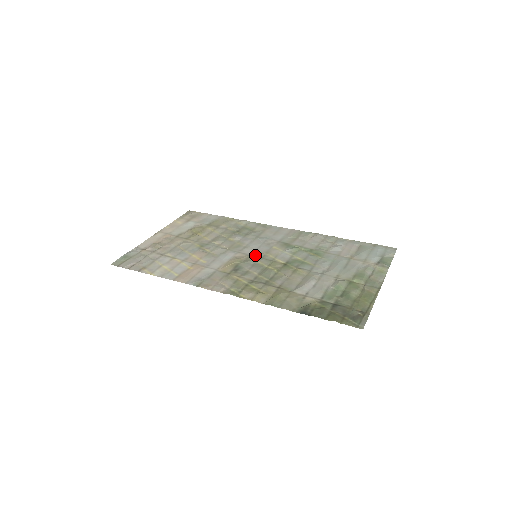
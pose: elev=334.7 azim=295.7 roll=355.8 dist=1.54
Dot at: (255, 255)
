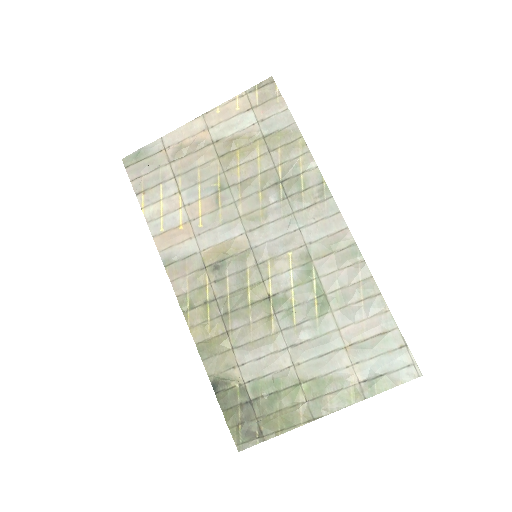
Dot at: (256, 254)
